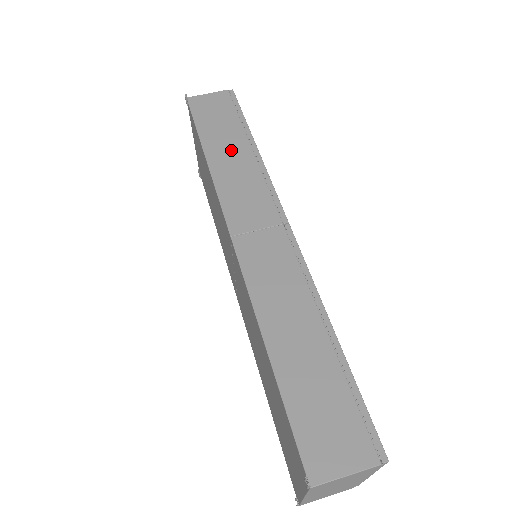
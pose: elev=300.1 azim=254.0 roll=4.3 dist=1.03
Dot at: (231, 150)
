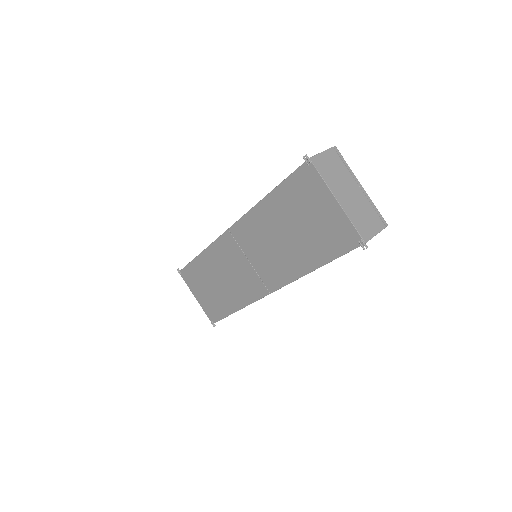
Dot at: occluded
